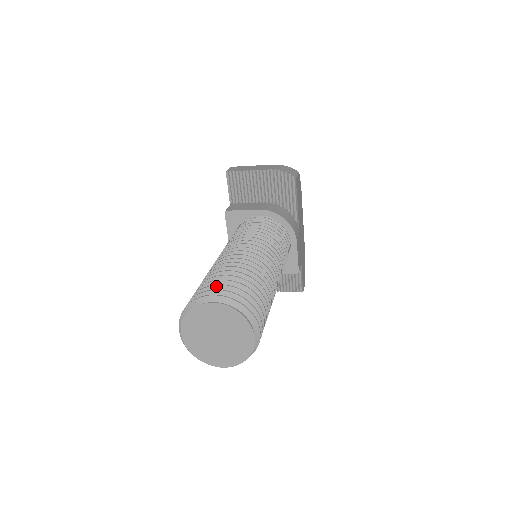
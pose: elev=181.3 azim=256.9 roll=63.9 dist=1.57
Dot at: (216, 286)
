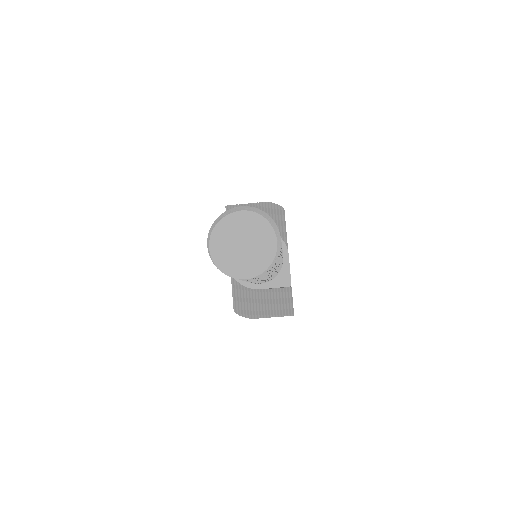
Dot at: occluded
